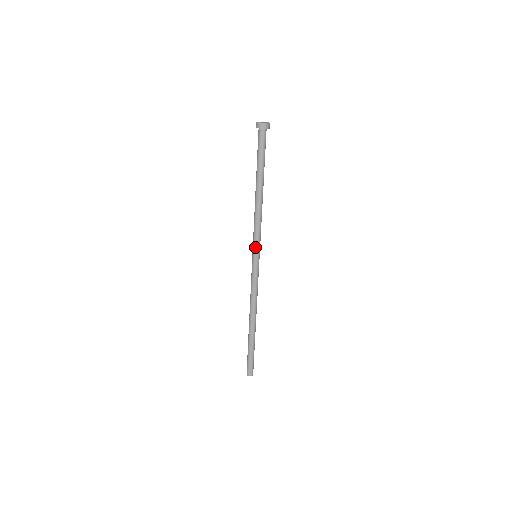
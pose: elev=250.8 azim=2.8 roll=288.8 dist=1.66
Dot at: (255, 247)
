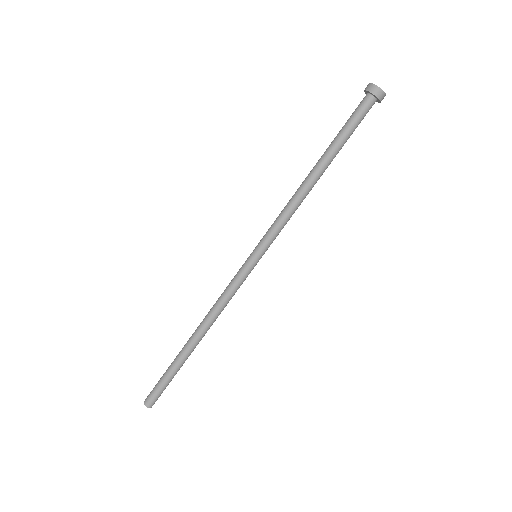
Dot at: (262, 243)
